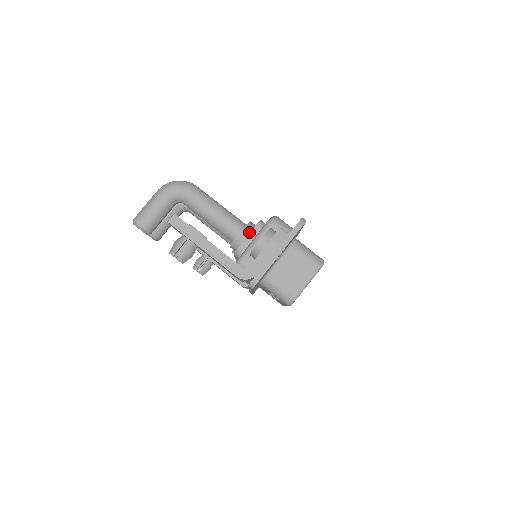
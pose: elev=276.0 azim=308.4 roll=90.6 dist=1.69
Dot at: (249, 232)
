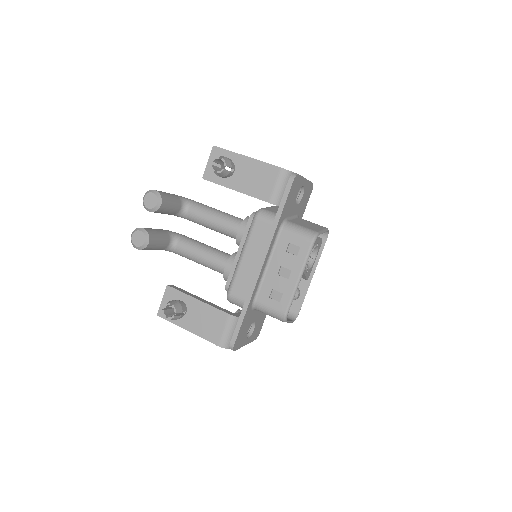
Dot at: occluded
